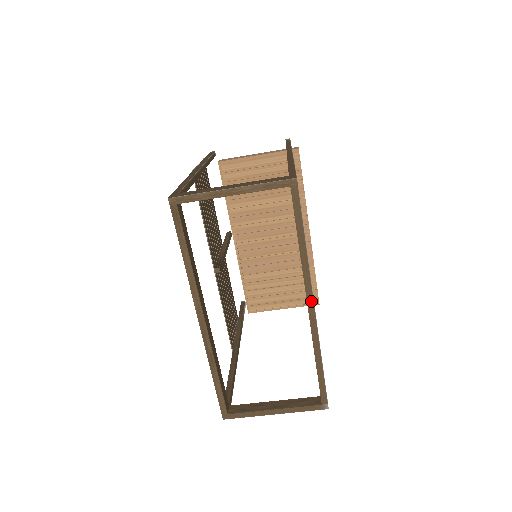
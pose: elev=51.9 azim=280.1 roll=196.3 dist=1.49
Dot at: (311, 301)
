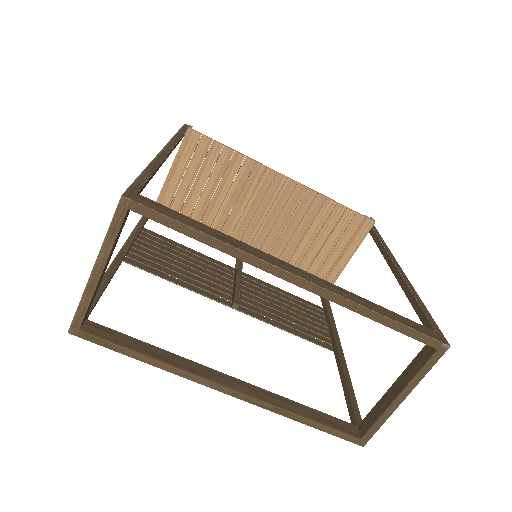
Dot at: (291, 277)
